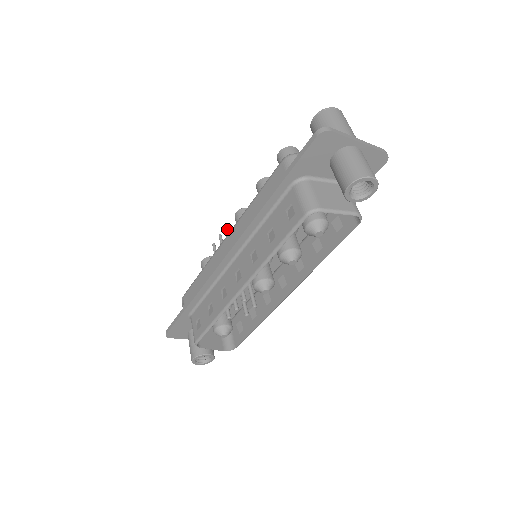
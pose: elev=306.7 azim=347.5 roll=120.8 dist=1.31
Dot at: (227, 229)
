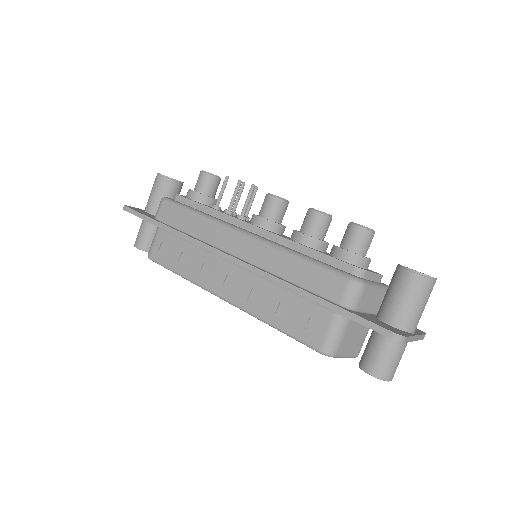
Dot at: (251, 192)
